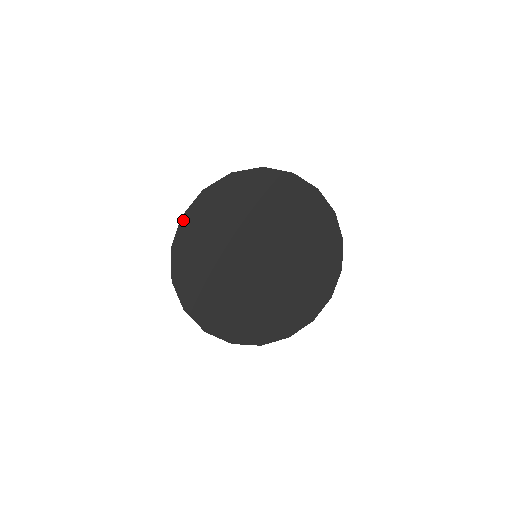
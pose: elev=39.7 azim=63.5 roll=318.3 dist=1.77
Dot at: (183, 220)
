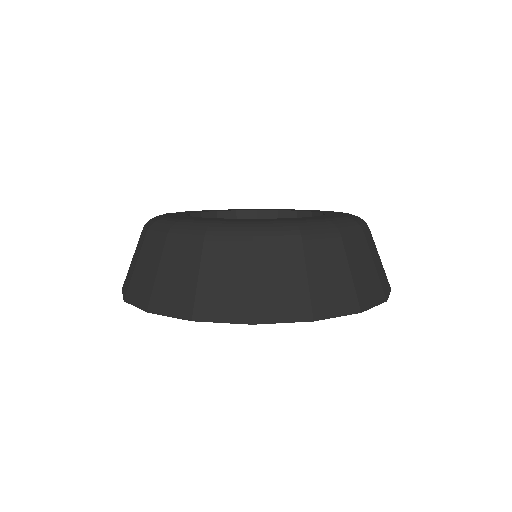
Dot at: occluded
